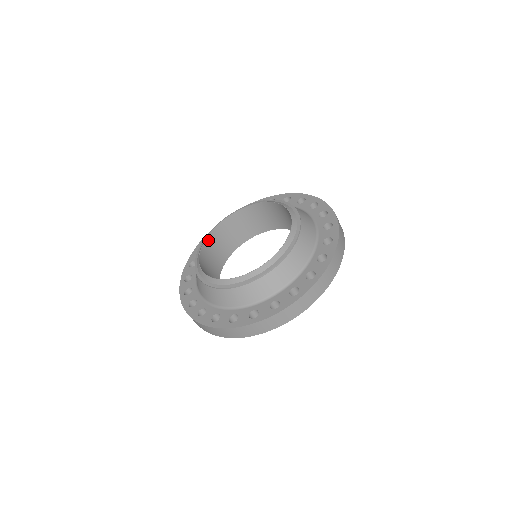
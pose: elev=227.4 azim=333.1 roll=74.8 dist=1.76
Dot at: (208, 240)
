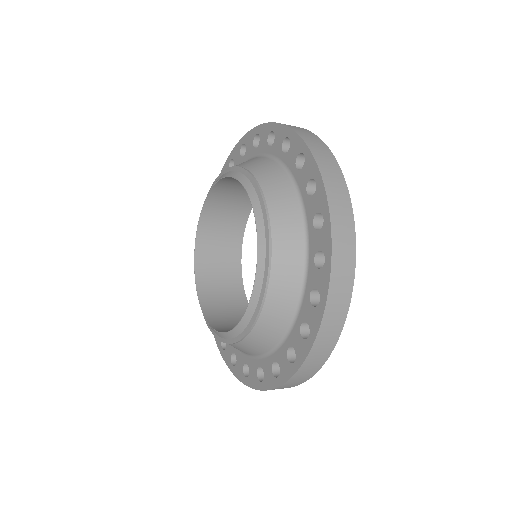
Dot at: (200, 289)
